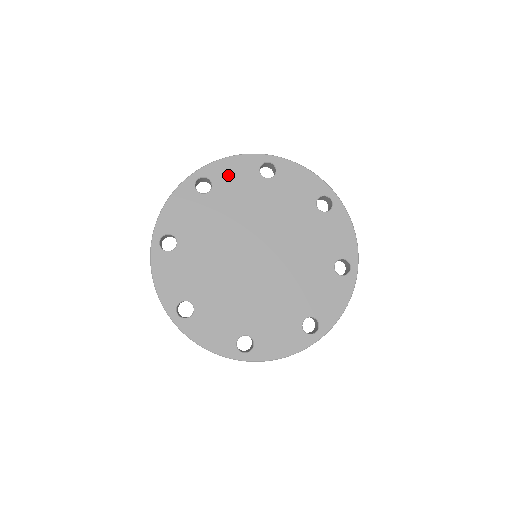
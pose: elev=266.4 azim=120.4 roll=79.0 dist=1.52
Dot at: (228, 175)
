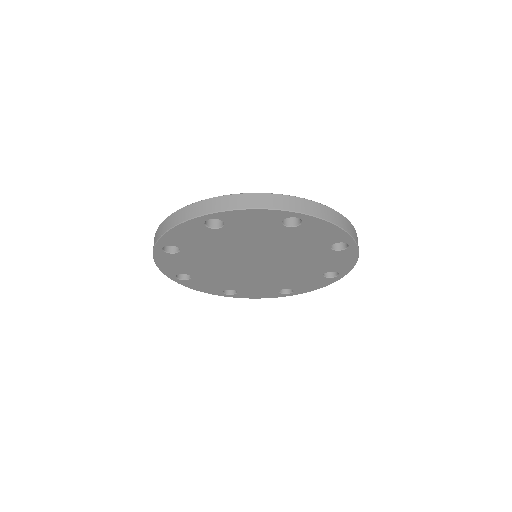
Dot at: (183, 239)
